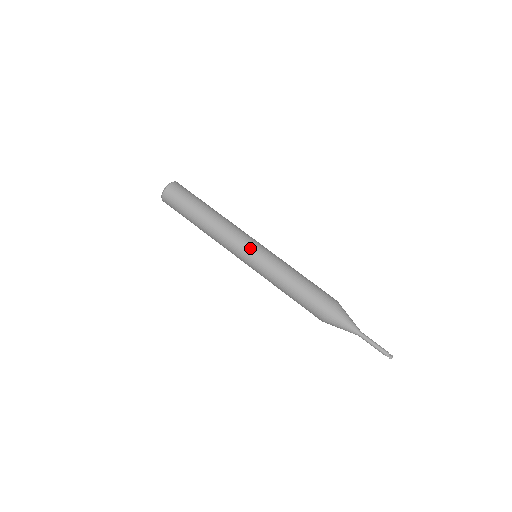
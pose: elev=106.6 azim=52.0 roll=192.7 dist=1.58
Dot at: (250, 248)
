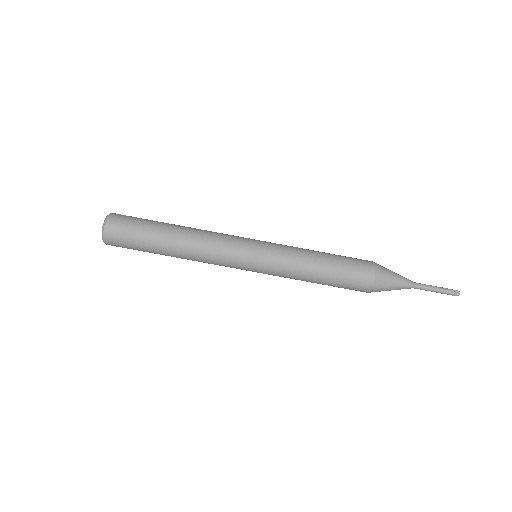
Dot at: (244, 266)
